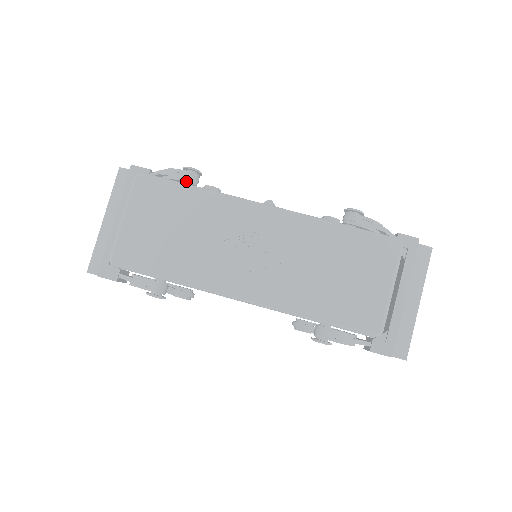
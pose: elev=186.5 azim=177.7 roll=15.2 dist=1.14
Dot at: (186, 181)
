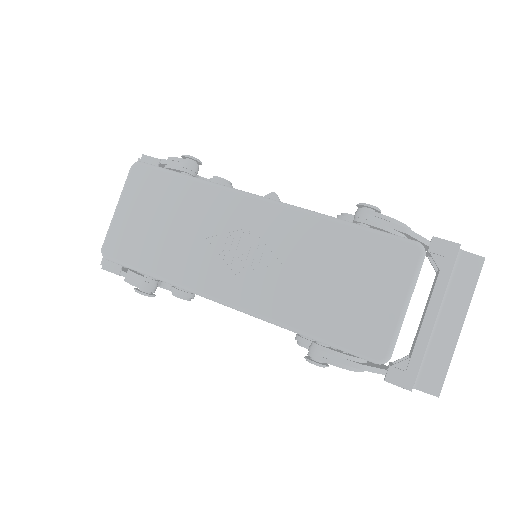
Dot at: (182, 170)
